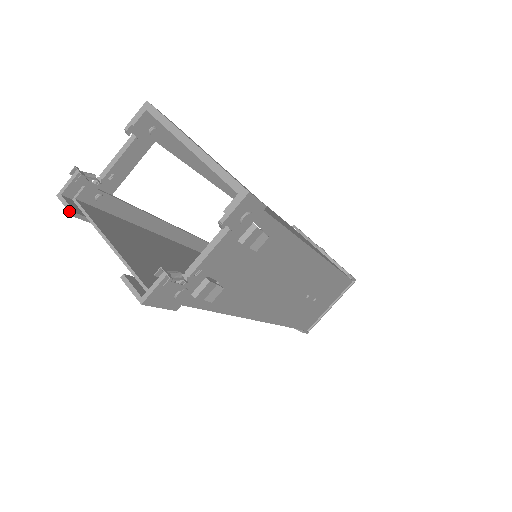
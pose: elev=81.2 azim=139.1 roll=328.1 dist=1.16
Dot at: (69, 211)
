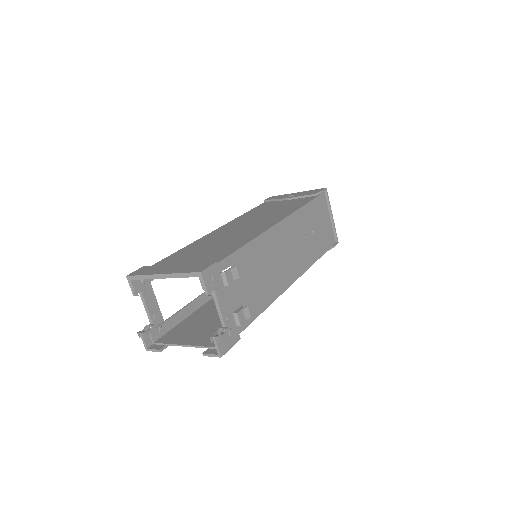
Dot at: occluded
